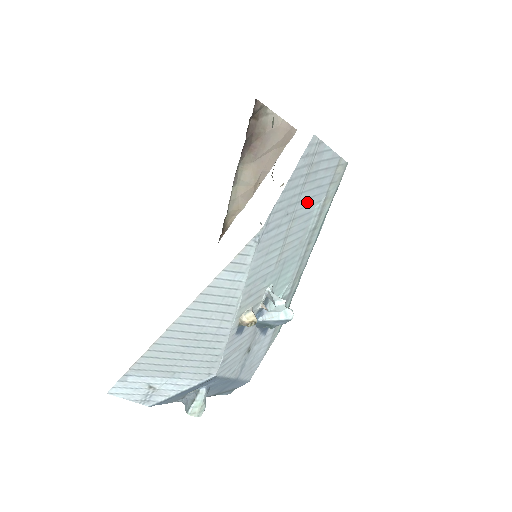
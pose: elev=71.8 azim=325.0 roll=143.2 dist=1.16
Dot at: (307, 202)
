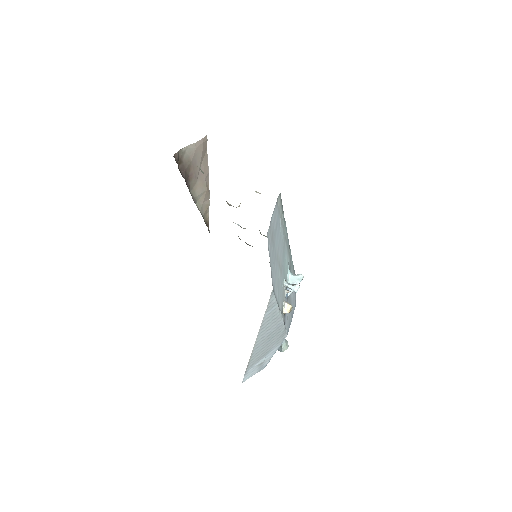
Dot at: (277, 240)
